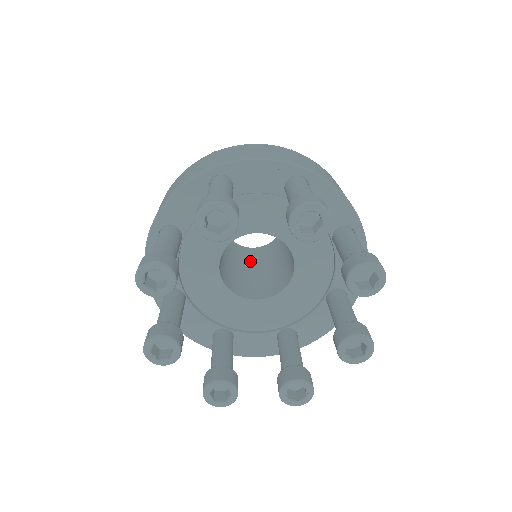
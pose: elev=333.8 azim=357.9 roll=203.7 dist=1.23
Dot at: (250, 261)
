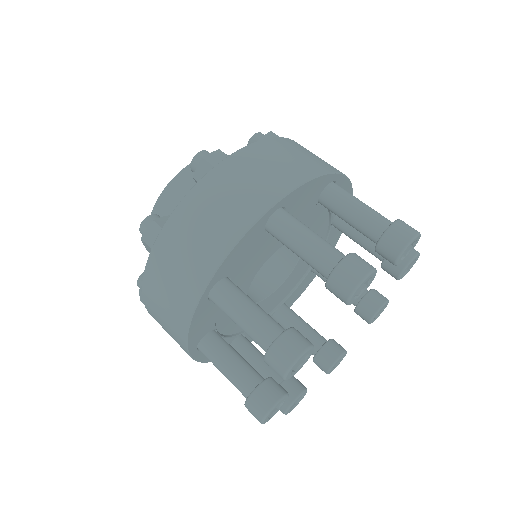
Dot at: occluded
